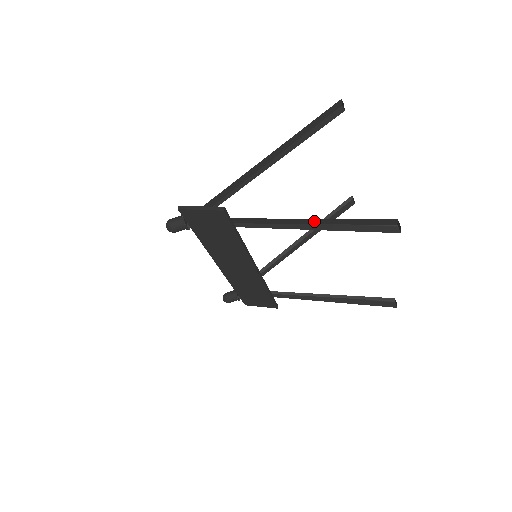
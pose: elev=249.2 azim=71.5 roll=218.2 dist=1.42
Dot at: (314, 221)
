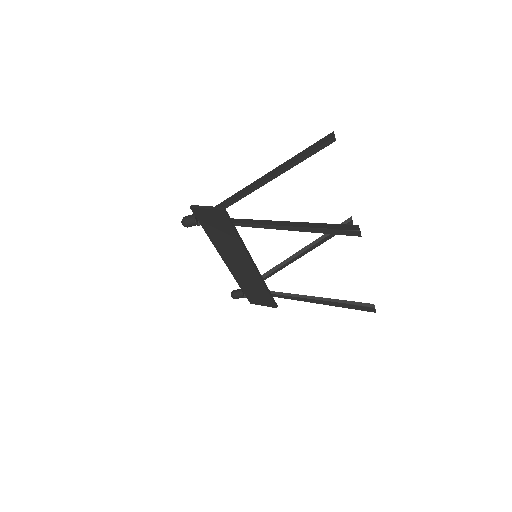
Dot at: (295, 224)
